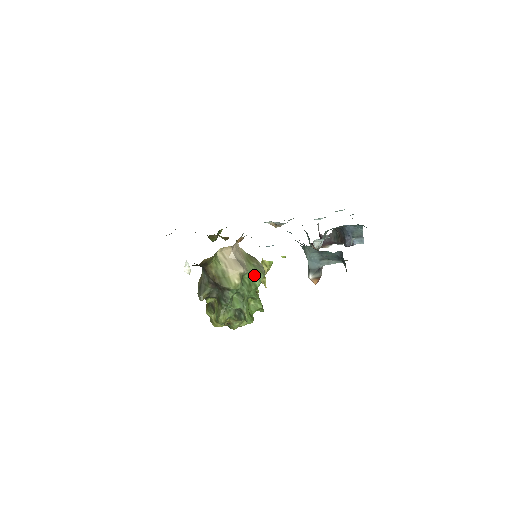
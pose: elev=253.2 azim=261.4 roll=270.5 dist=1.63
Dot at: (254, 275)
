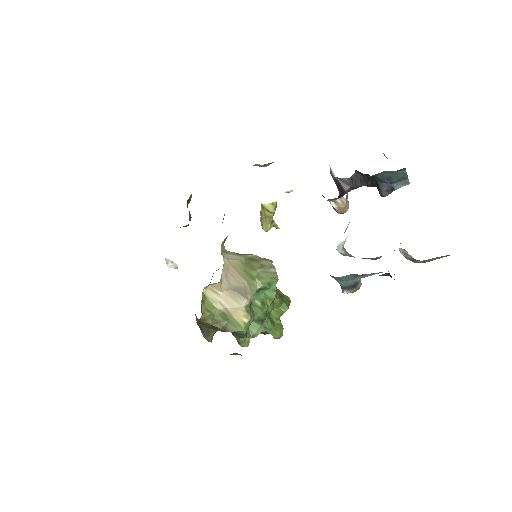
Dot at: (264, 289)
